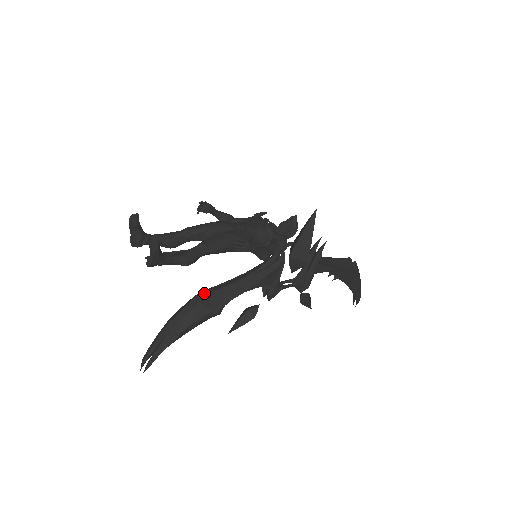
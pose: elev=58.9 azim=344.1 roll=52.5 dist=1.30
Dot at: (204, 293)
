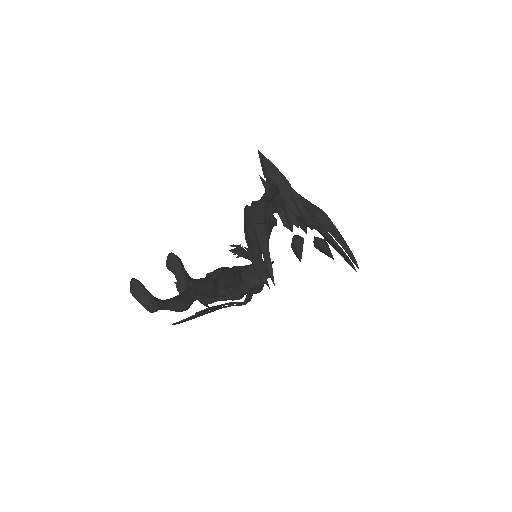
Dot at: occluded
